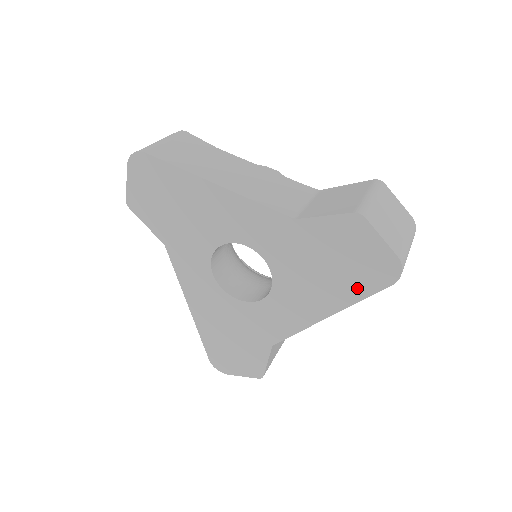
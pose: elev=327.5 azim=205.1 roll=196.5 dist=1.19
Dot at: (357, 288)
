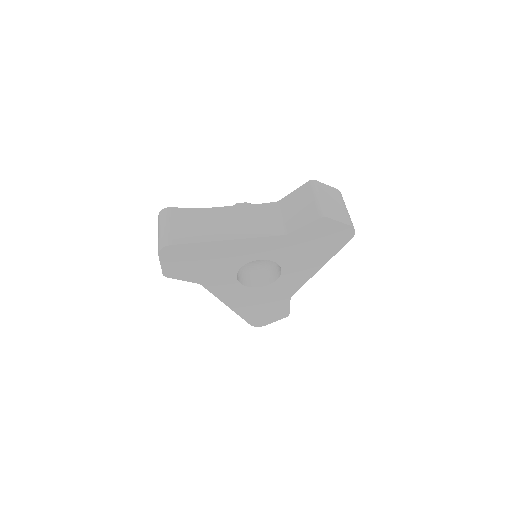
Dot at: (333, 249)
